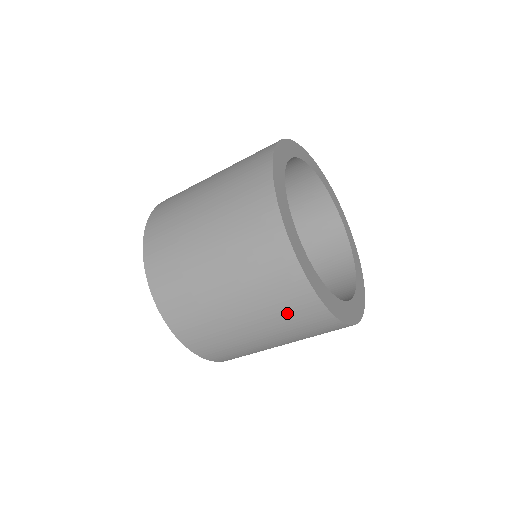
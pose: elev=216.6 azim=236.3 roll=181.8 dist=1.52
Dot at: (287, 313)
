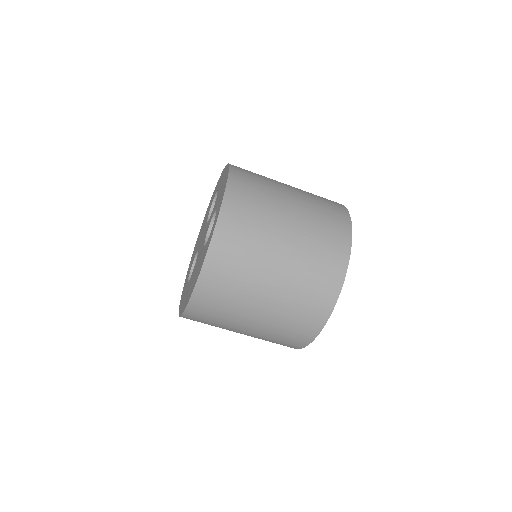
Dot at: (282, 337)
